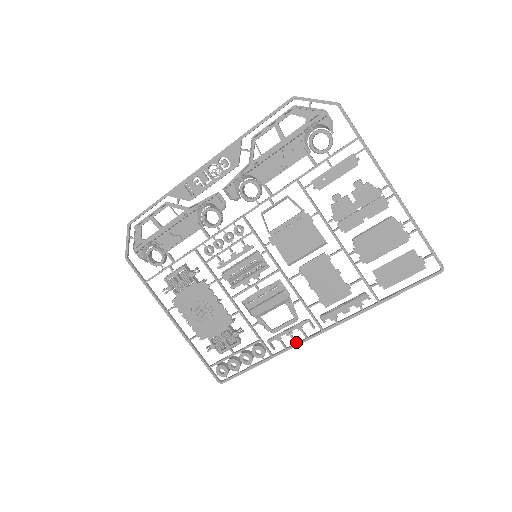
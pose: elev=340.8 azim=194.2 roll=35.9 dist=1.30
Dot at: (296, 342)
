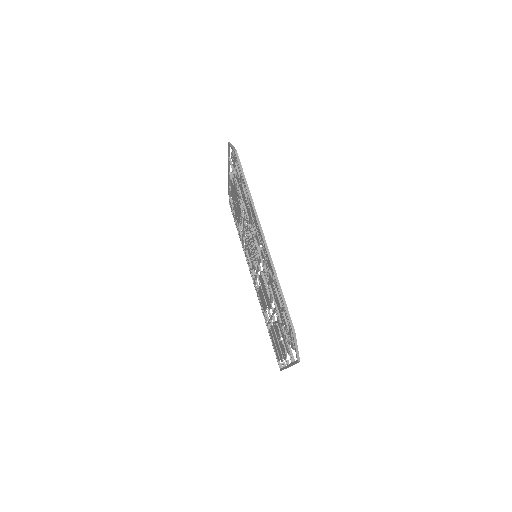
Dot at: (248, 265)
